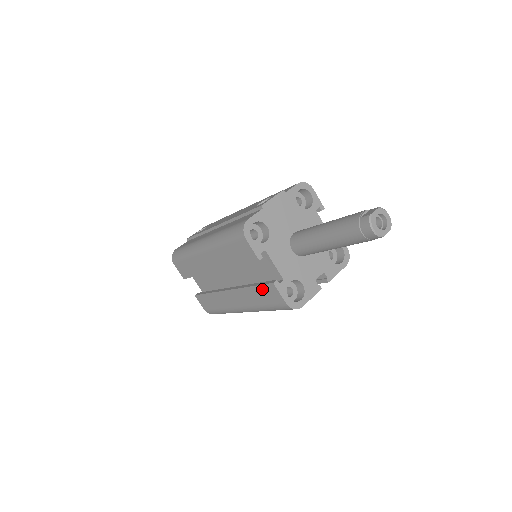
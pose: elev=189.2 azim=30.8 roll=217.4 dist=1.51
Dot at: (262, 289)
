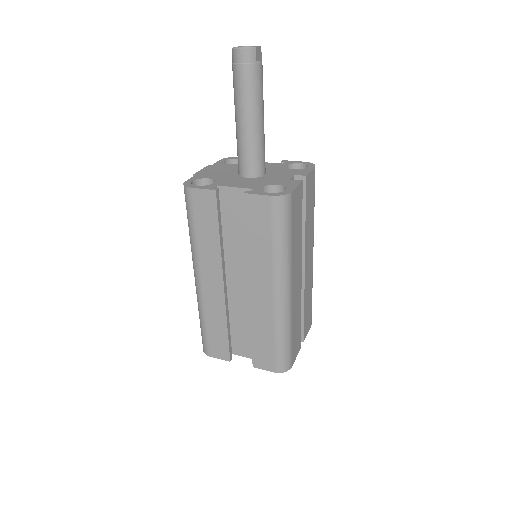
Dot at: (250, 221)
